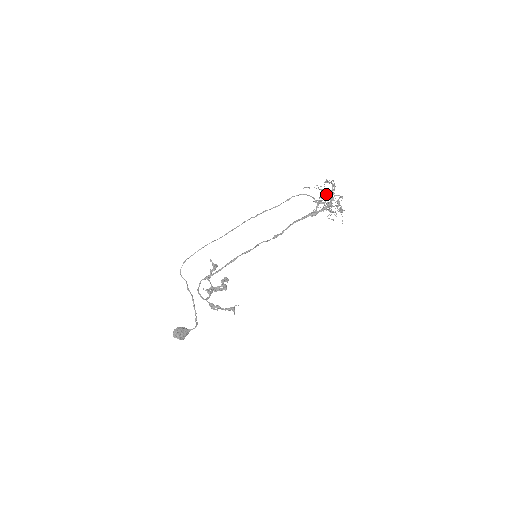
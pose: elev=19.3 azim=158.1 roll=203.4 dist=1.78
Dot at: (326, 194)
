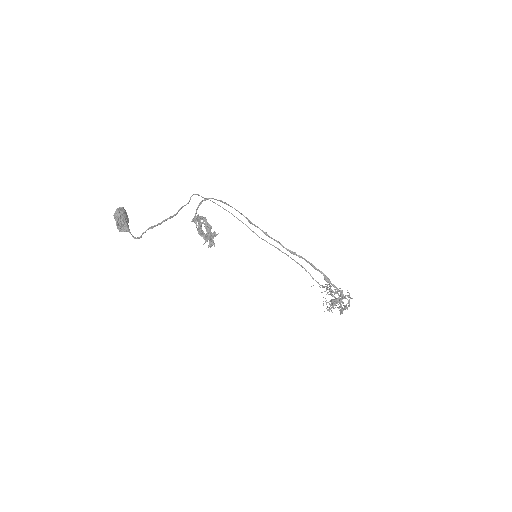
Dot at: occluded
